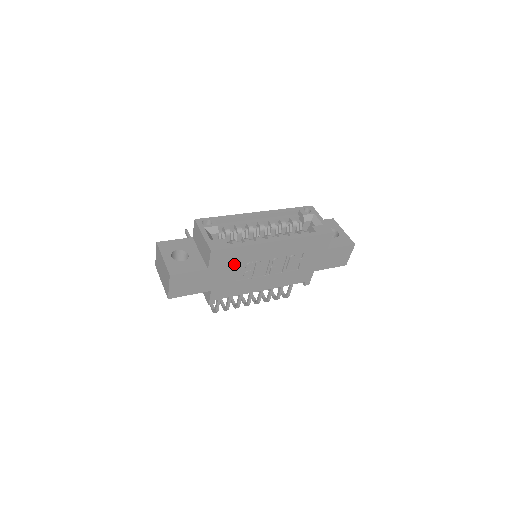
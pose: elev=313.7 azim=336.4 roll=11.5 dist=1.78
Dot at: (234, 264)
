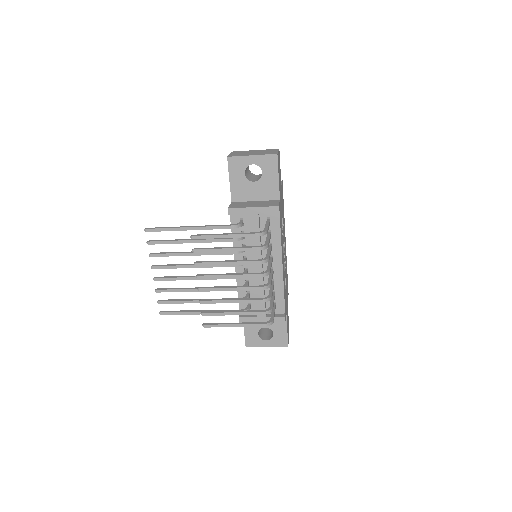
Dot at: (282, 210)
